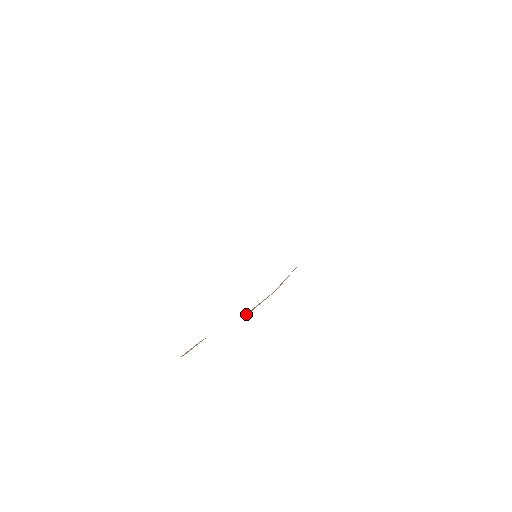
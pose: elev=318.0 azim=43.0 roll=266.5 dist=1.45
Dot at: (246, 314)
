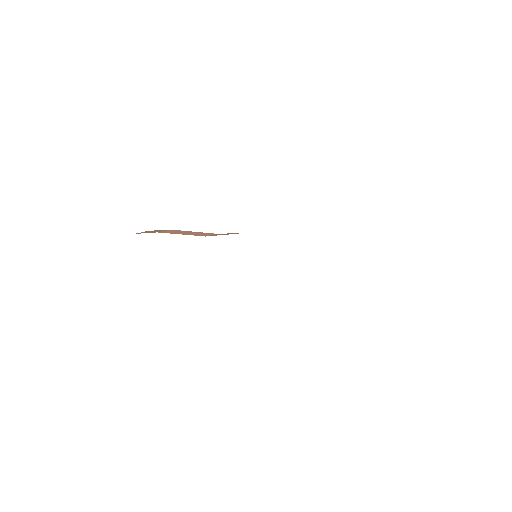
Dot at: occluded
